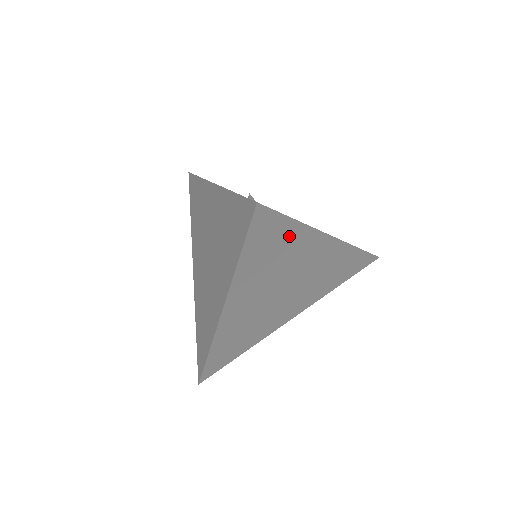
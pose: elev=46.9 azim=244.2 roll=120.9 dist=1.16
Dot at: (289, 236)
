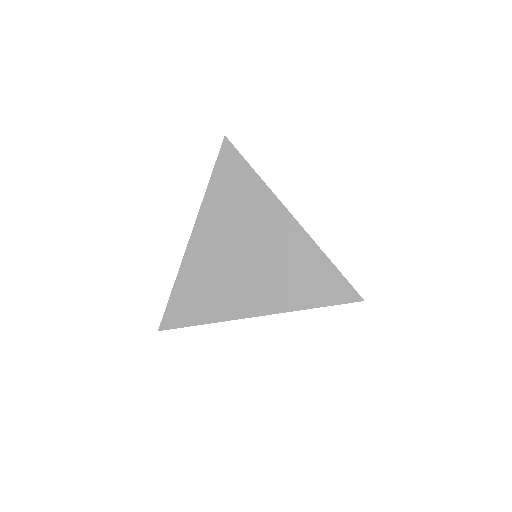
Dot at: occluded
